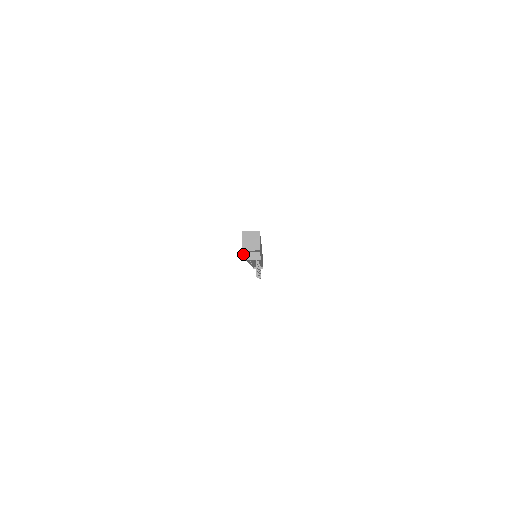
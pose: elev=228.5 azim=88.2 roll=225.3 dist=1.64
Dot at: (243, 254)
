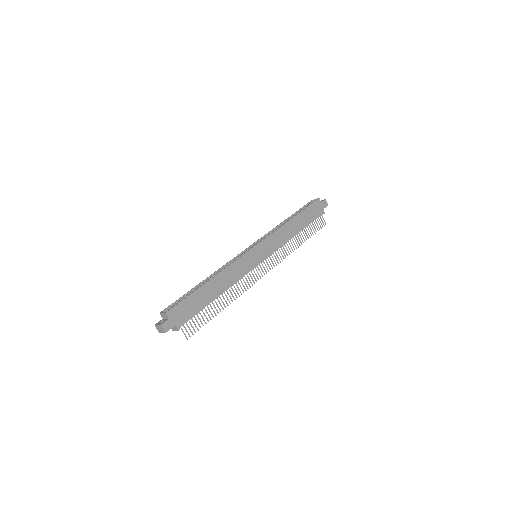
Dot at: occluded
